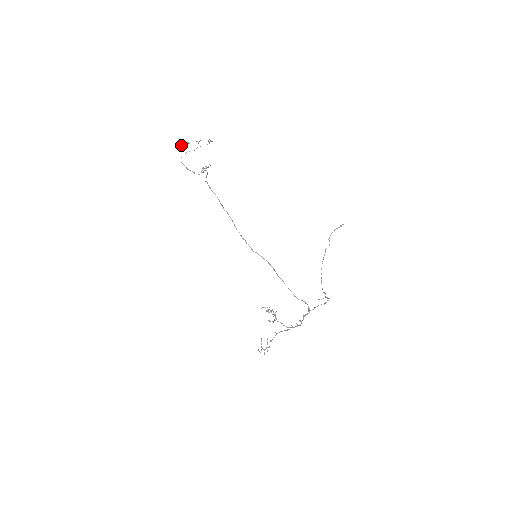
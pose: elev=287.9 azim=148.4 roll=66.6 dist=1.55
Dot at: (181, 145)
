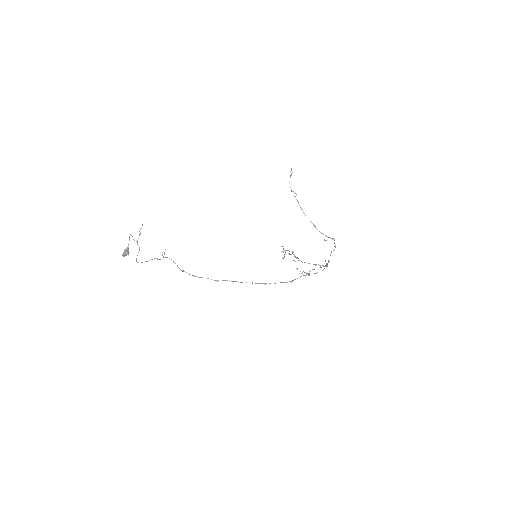
Dot at: (126, 255)
